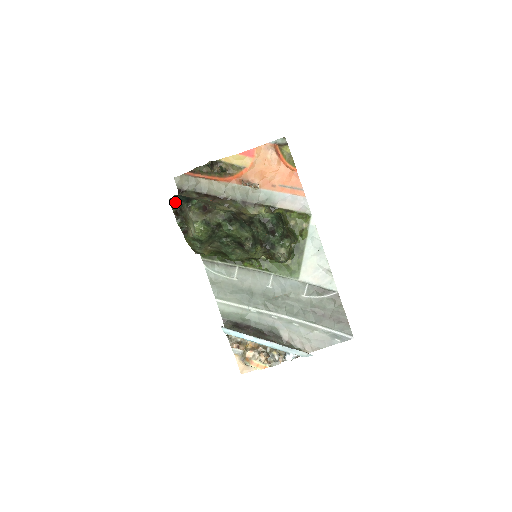
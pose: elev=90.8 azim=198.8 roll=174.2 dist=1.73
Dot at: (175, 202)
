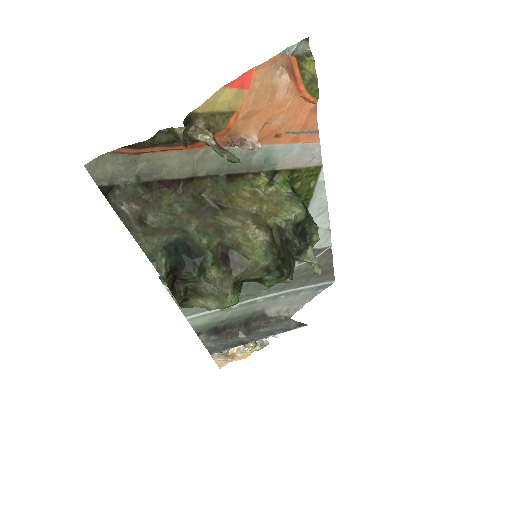
Dot at: (170, 272)
